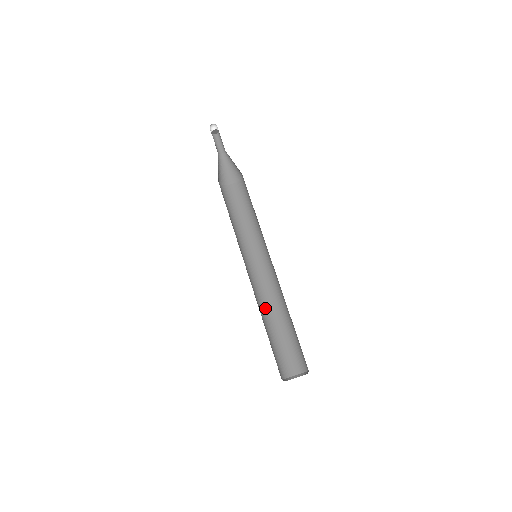
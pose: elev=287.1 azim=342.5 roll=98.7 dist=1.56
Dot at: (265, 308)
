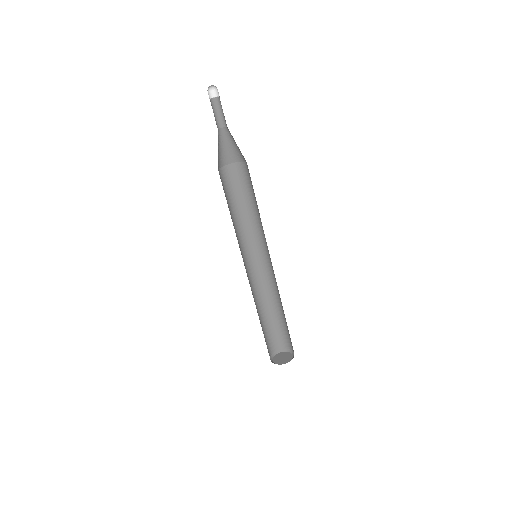
Dot at: (260, 297)
